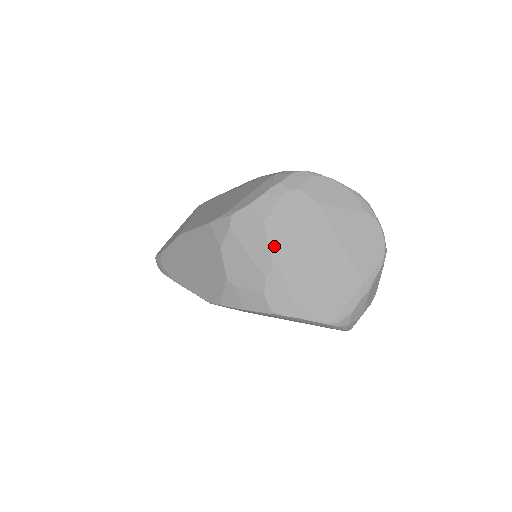
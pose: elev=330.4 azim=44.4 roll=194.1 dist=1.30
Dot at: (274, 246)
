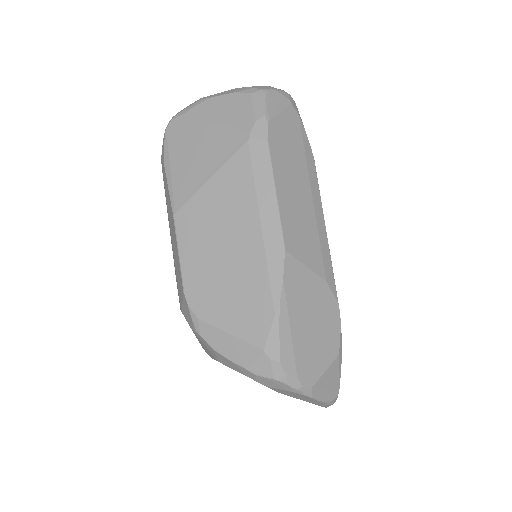
Dot at: occluded
